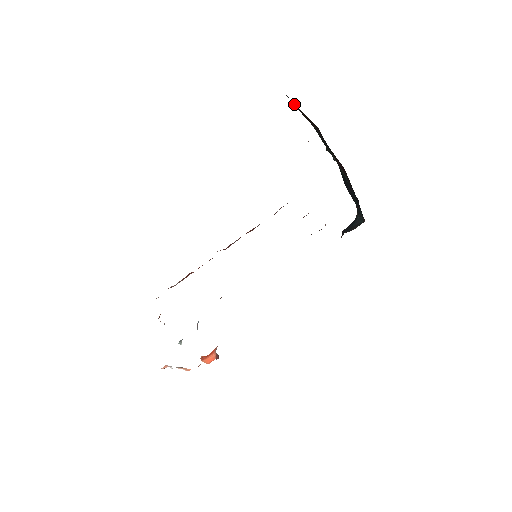
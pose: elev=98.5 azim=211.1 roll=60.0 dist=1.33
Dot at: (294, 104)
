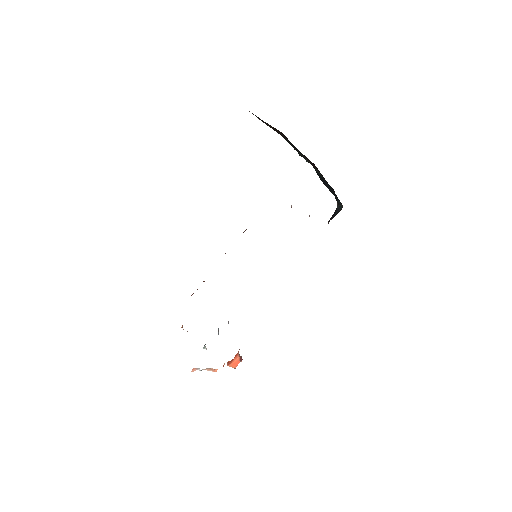
Dot at: (260, 119)
